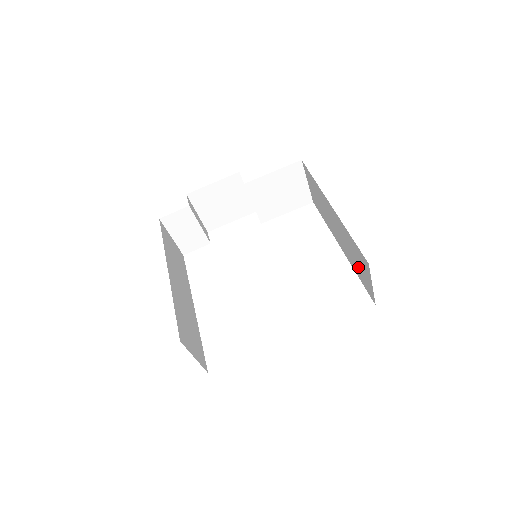
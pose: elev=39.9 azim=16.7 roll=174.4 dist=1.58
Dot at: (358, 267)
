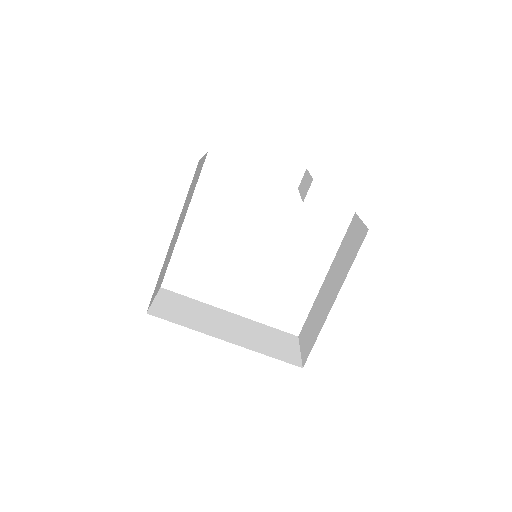
Dot at: (310, 324)
